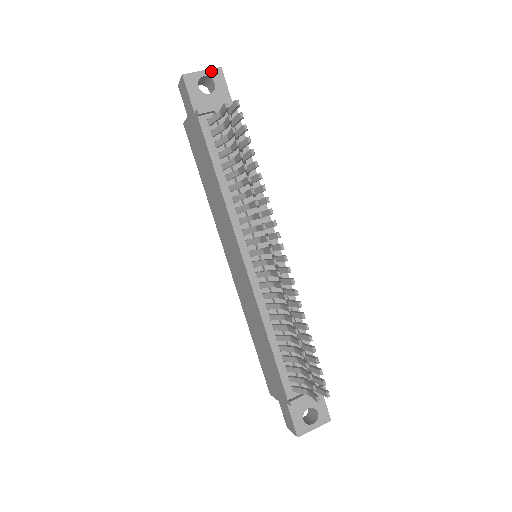
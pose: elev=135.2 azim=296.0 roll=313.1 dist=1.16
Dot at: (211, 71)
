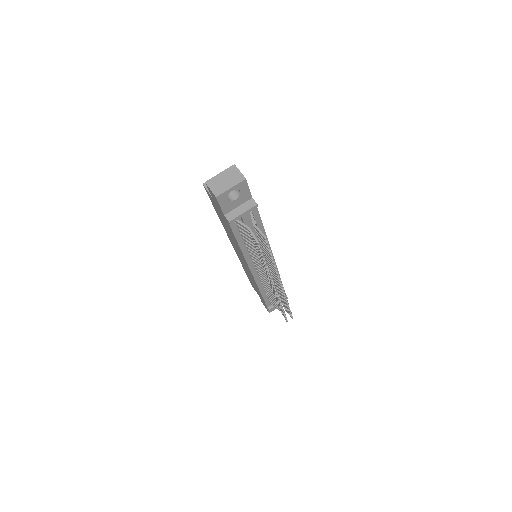
Dot at: (238, 185)
